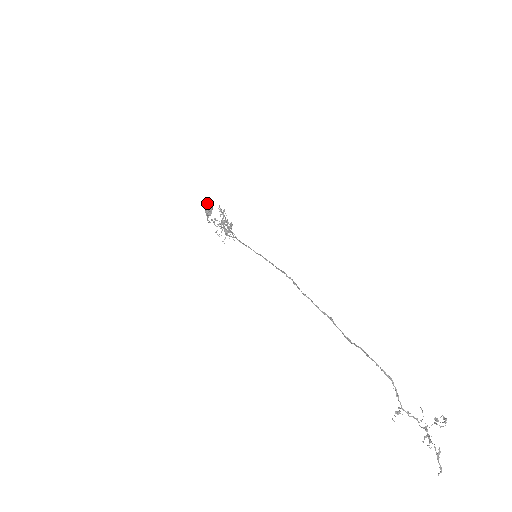
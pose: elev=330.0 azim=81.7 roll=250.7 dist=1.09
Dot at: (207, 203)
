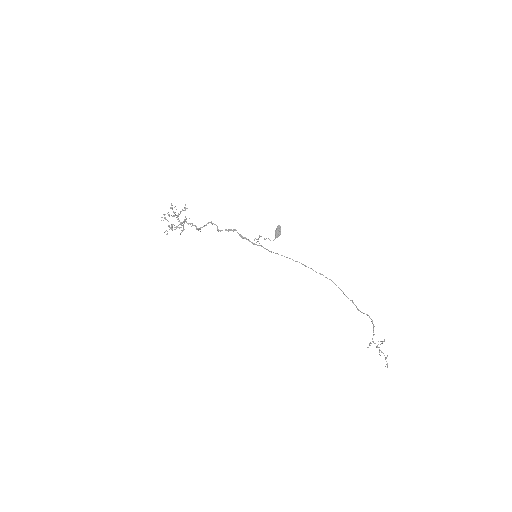
Dot at: occluded
